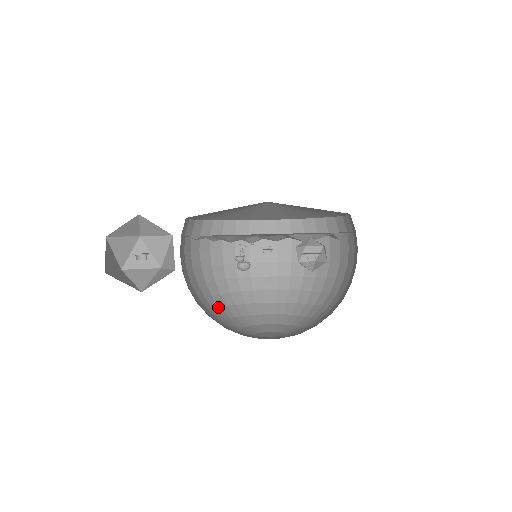
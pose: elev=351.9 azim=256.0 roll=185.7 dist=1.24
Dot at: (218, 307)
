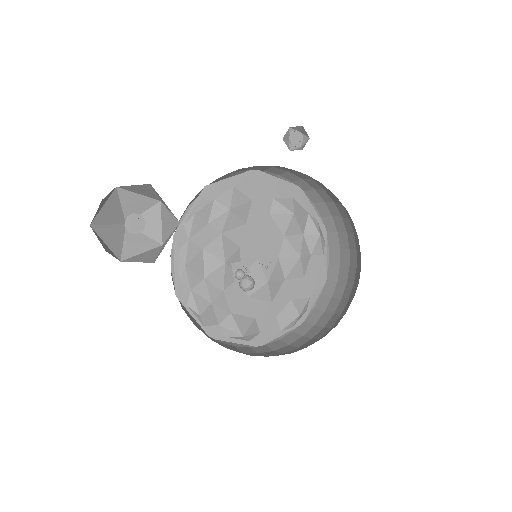
Dot at: occluded
